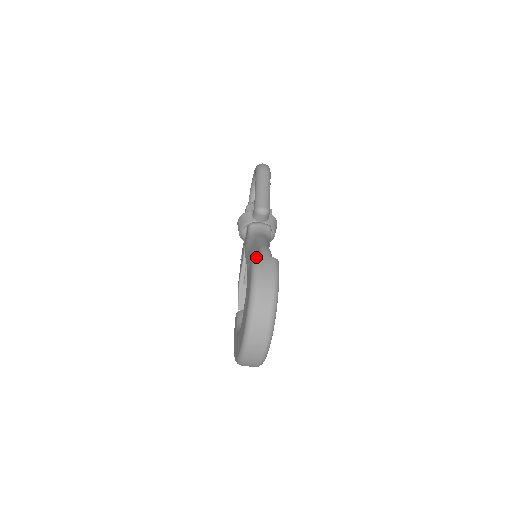
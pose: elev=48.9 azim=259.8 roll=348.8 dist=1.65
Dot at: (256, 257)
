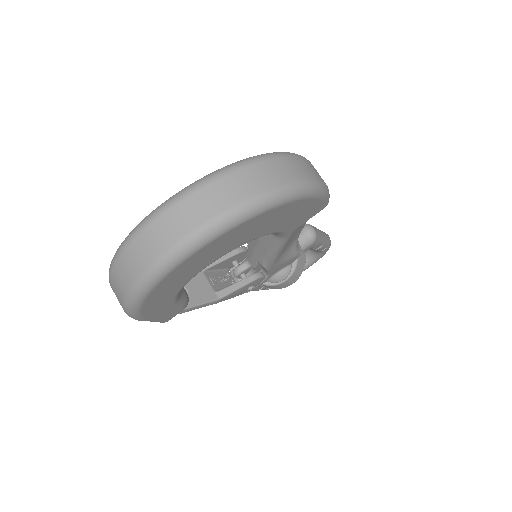
Dot at: occluded
